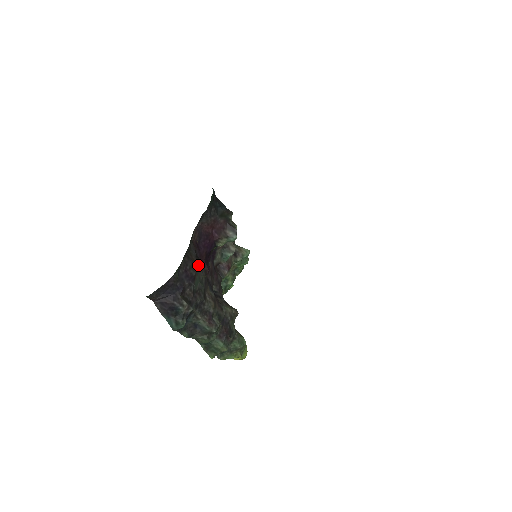
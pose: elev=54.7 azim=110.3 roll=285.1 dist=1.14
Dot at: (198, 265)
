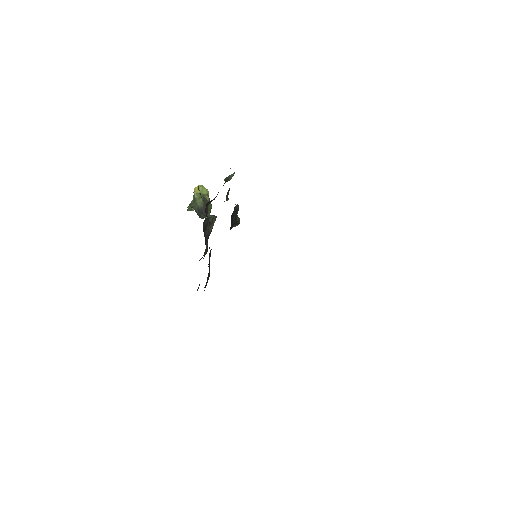
Dot at: occluded
